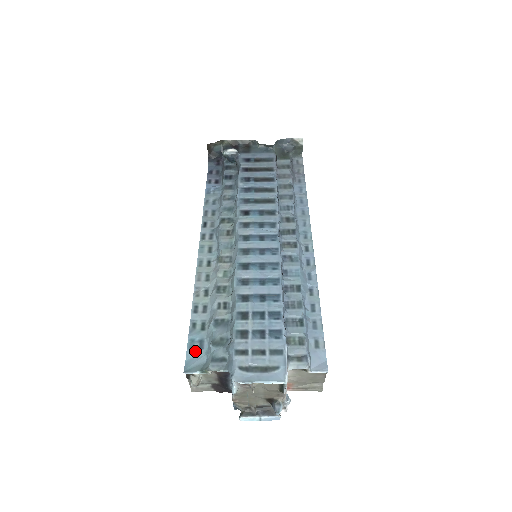
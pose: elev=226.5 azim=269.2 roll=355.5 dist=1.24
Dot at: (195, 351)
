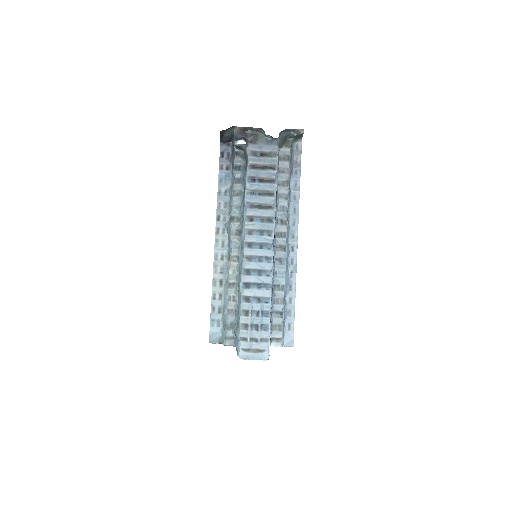
Dot at: (215, 328)
